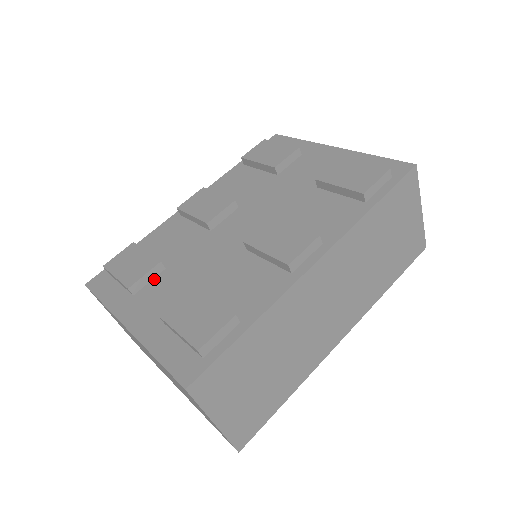
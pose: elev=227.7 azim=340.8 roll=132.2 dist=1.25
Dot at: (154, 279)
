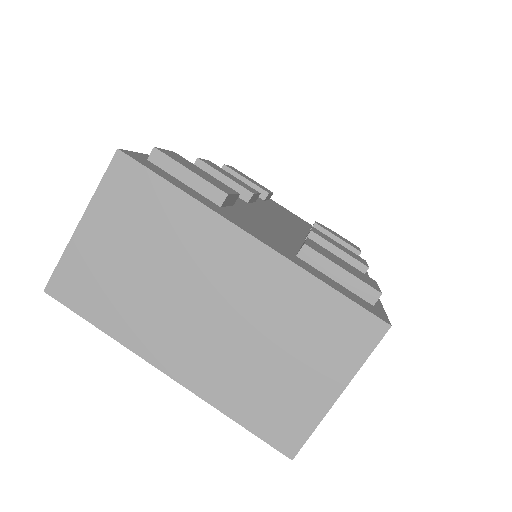
Dot at: (231, 207)
